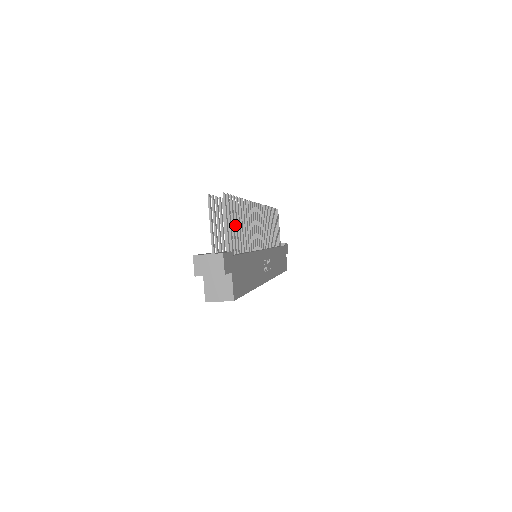
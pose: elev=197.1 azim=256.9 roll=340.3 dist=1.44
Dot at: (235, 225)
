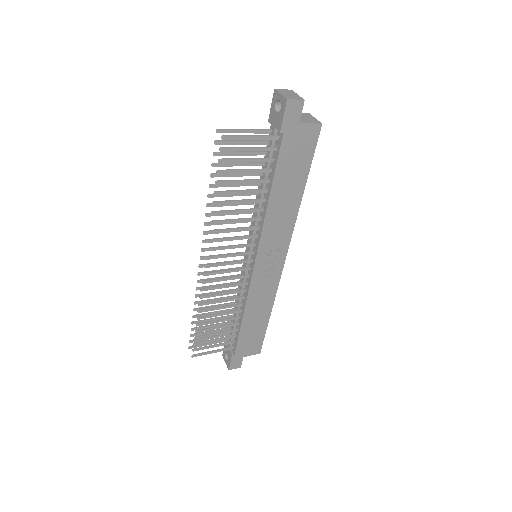
Dot at: occluded
